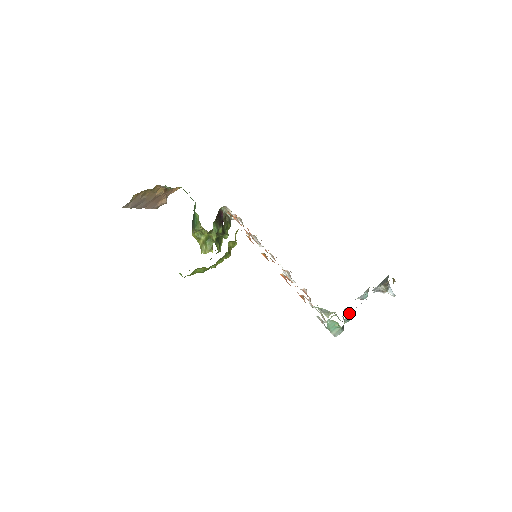
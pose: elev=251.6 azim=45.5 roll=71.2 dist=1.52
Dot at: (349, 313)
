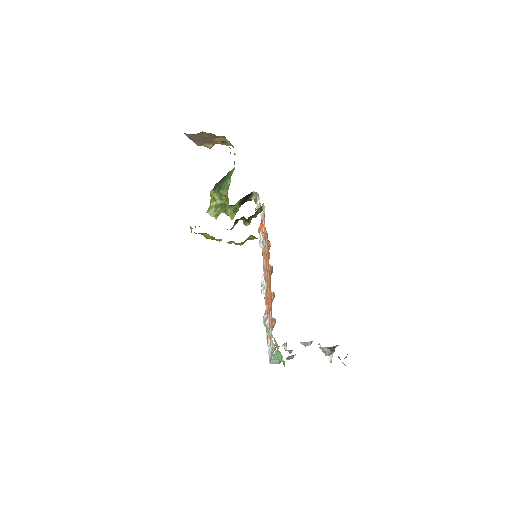
Dot at: (294, 355)
